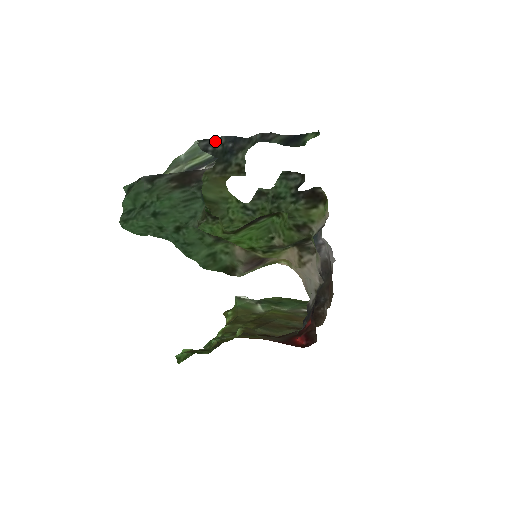
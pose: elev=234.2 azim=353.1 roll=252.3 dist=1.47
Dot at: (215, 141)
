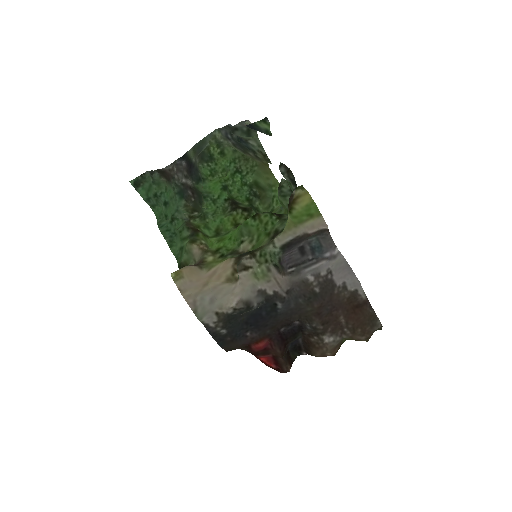
Dot at: (228, 129)
